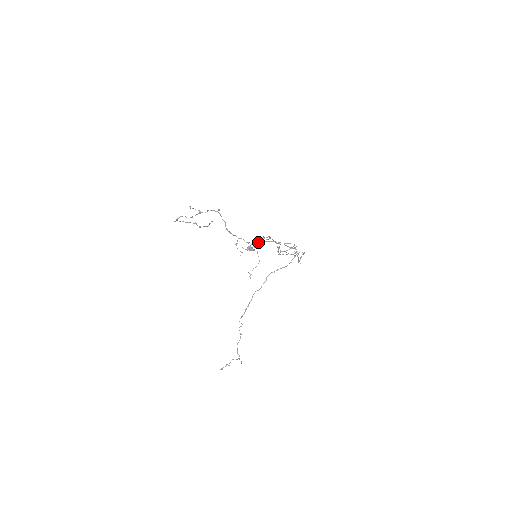
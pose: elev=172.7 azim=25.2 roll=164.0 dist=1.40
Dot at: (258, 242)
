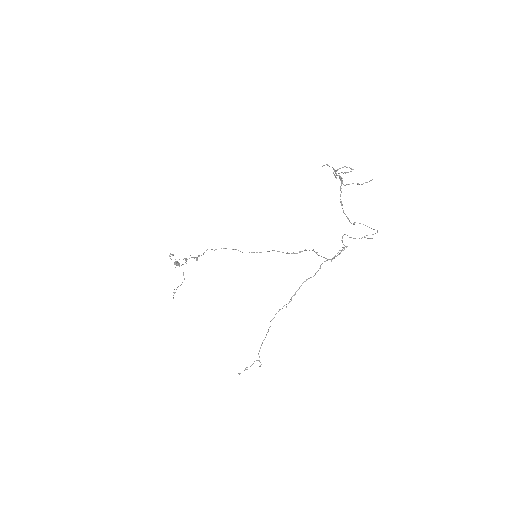
Dot at: (198, 256)
